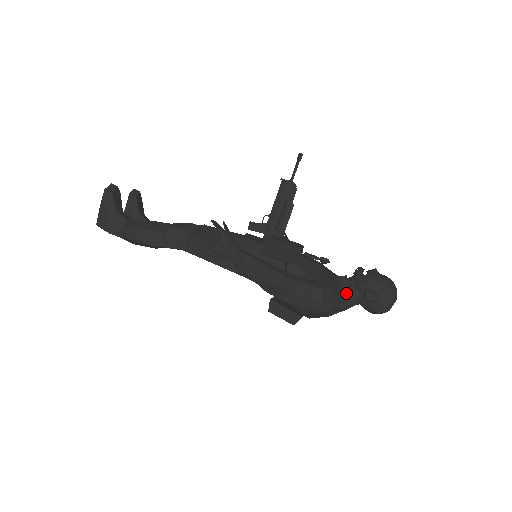
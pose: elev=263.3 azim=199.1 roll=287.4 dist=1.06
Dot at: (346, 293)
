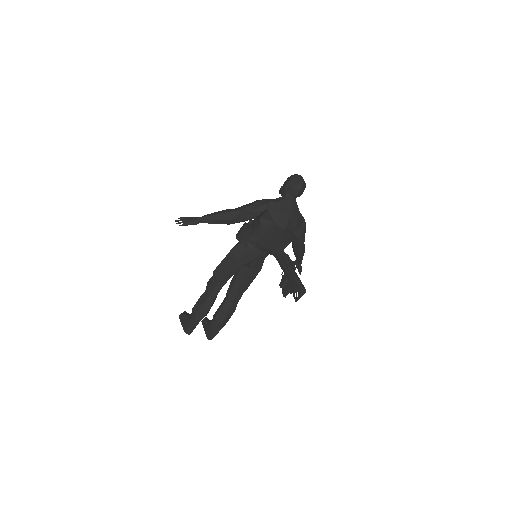
Dot at: (278, 198)
